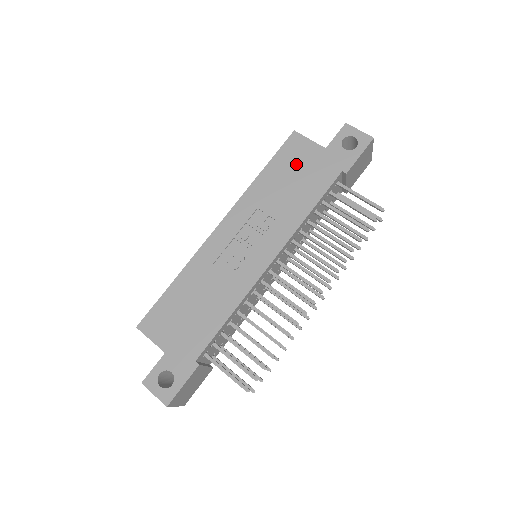
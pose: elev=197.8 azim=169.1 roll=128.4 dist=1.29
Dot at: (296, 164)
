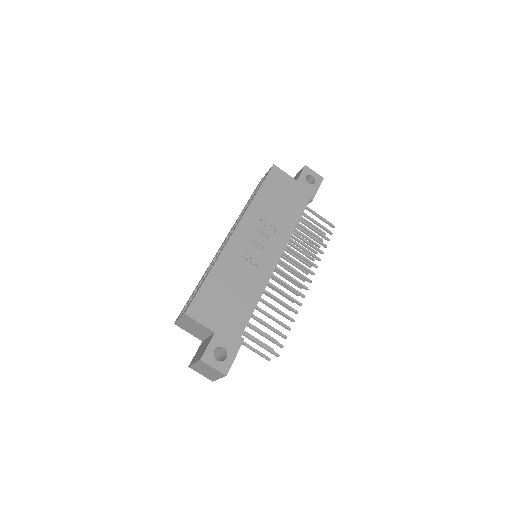
Dot at: (280, 189)
